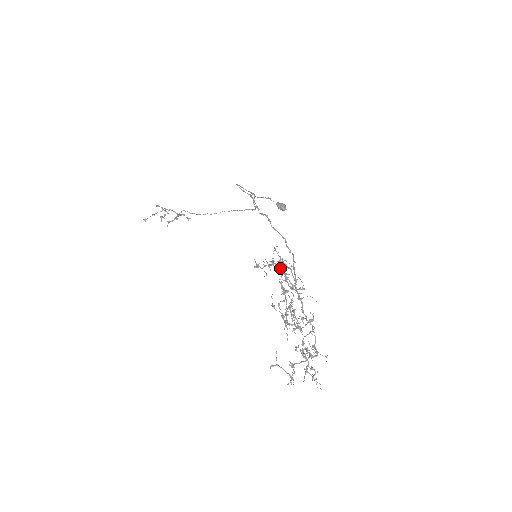
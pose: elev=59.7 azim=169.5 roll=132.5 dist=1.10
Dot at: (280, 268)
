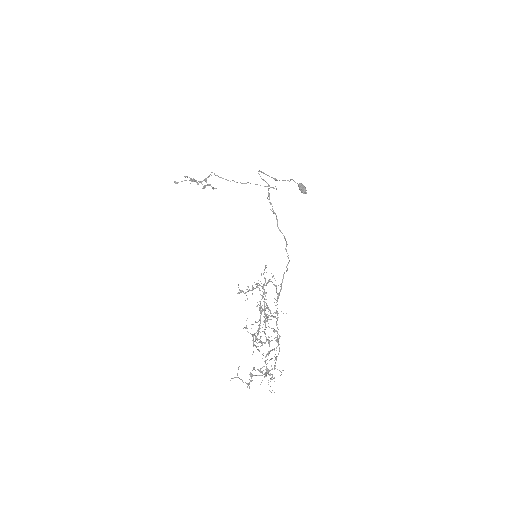
Dot at: (264, 289)
